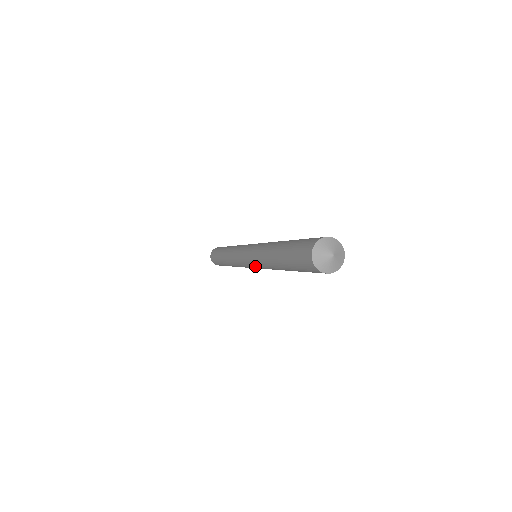
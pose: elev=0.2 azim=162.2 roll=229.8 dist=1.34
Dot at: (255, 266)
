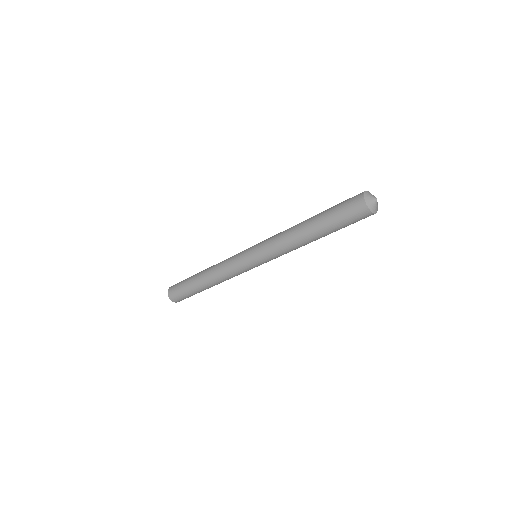
Dot at: (269, 259)
